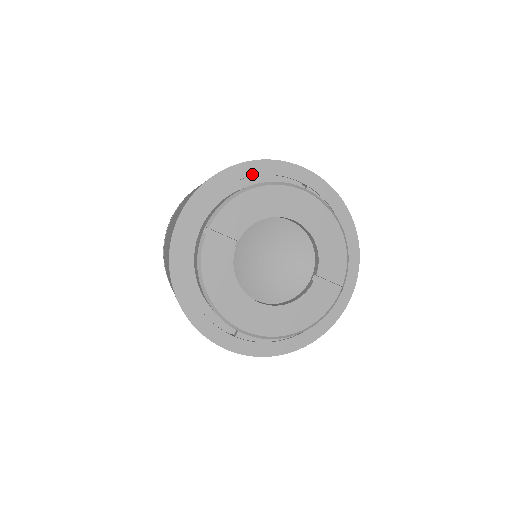
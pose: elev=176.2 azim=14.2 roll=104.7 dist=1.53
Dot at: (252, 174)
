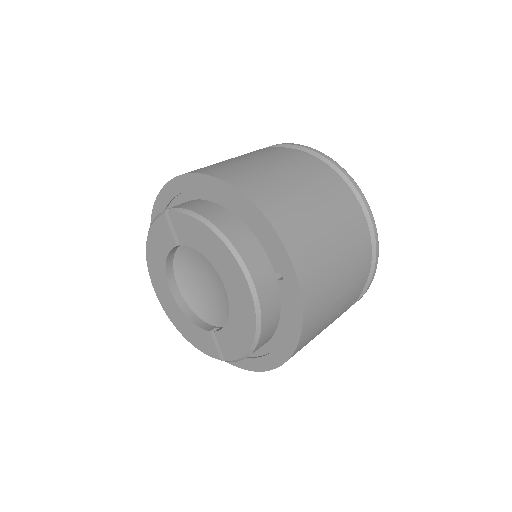
Dot at: (249, 215)
